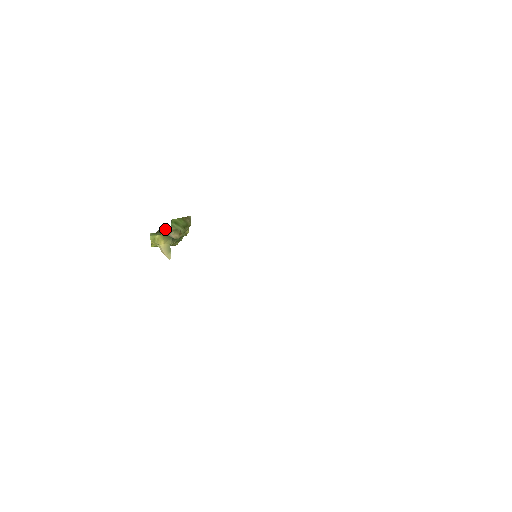
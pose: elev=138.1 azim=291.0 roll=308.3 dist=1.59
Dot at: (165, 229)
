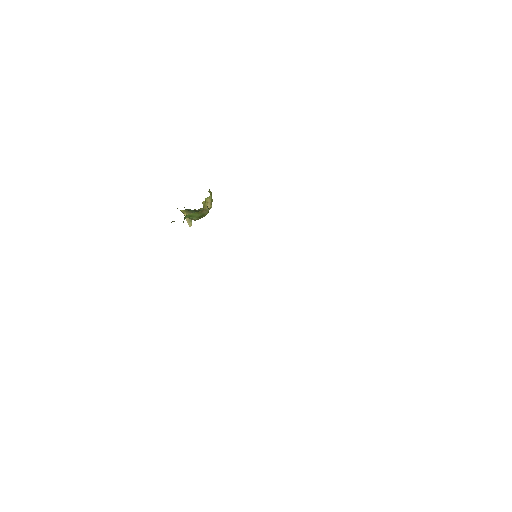
Dot at: occluded
